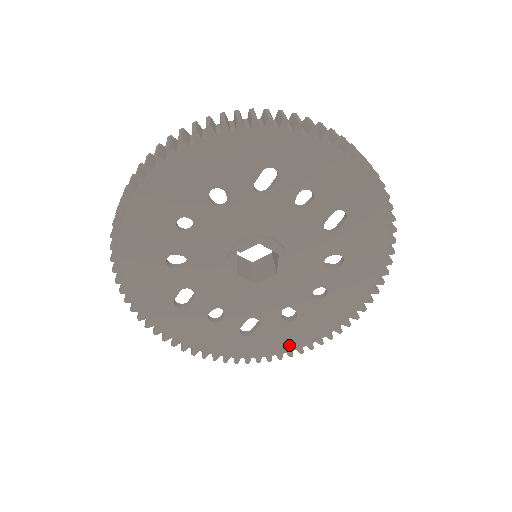
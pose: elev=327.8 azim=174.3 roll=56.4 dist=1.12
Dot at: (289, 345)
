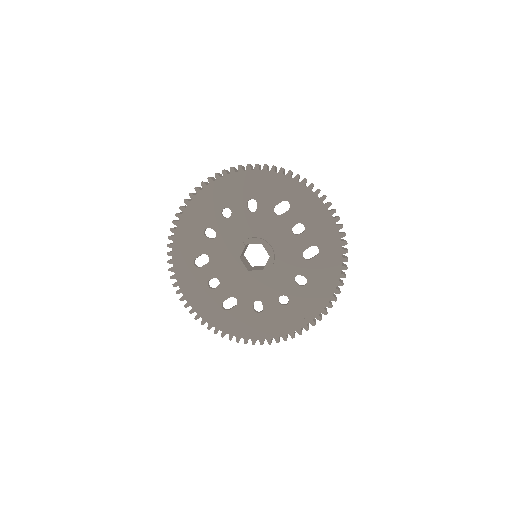
Dot at: (248, 333)
